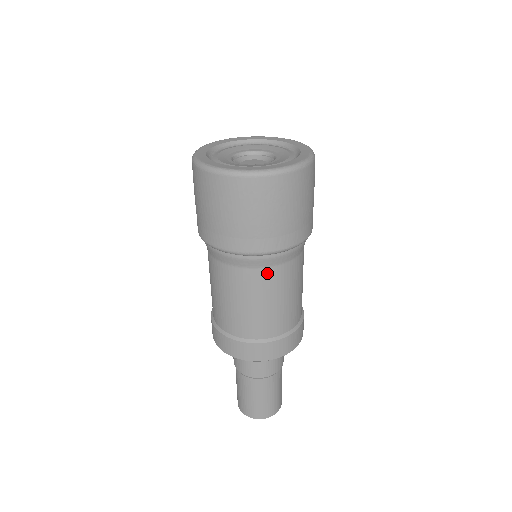
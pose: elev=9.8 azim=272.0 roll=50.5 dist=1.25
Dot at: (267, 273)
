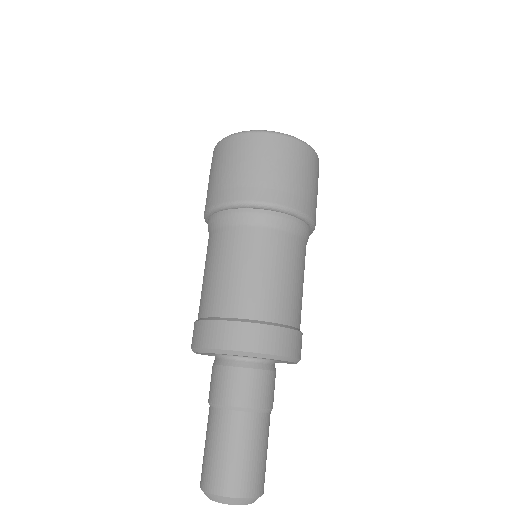
Dot at: (275, 235)
